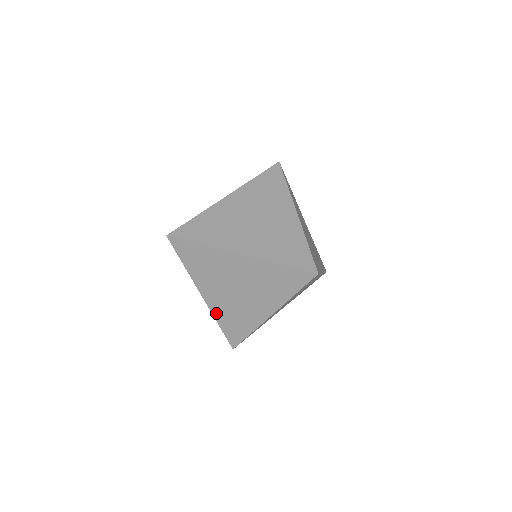
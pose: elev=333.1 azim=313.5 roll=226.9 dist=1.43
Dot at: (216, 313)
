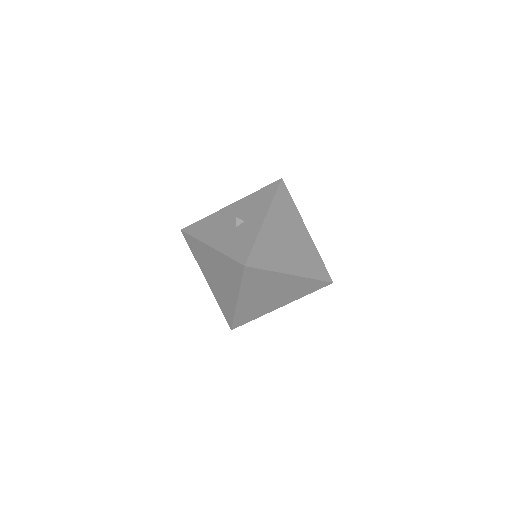
Dot at: occluded
